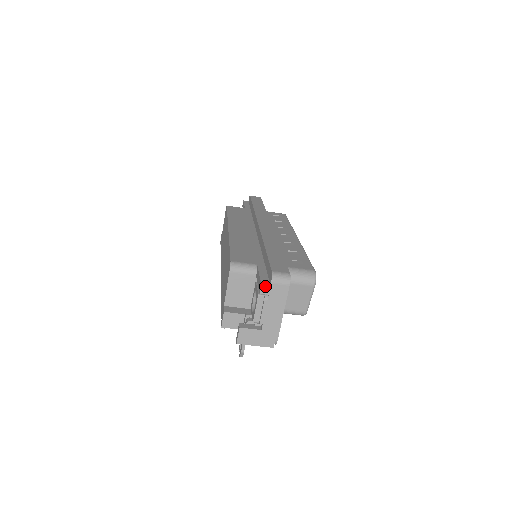
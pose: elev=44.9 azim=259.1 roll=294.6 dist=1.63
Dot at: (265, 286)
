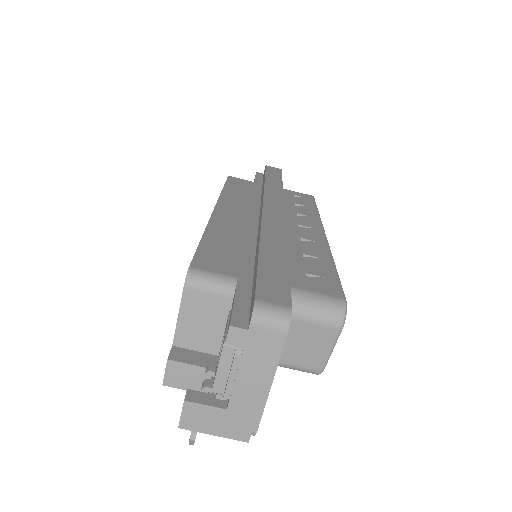
Dot at: (237, 329)
